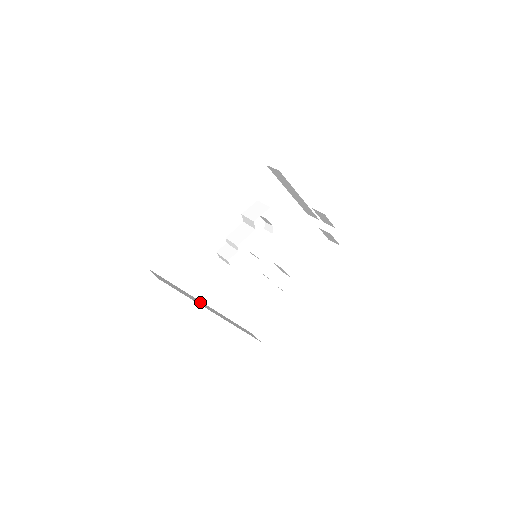
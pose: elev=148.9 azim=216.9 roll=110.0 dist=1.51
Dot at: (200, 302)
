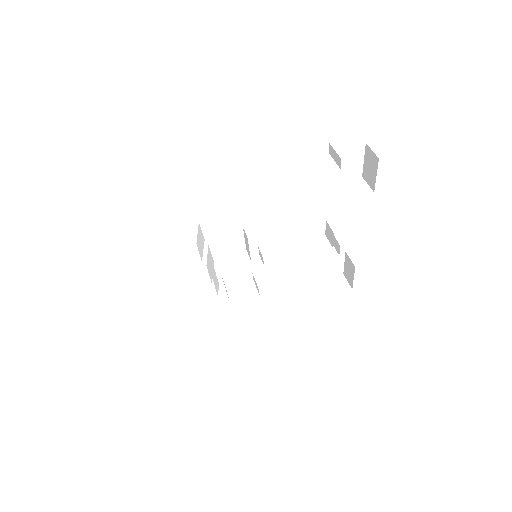
Dot at: (242, 311)
